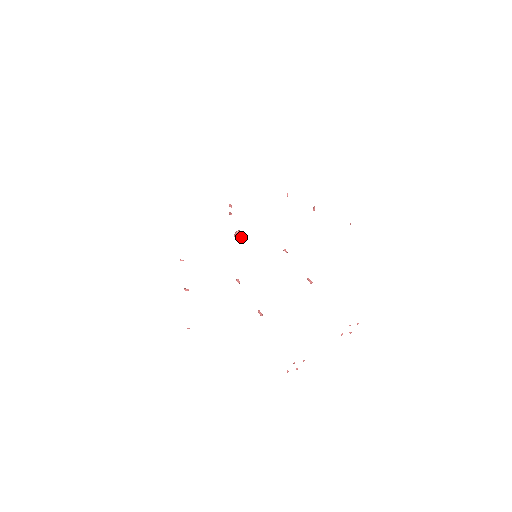
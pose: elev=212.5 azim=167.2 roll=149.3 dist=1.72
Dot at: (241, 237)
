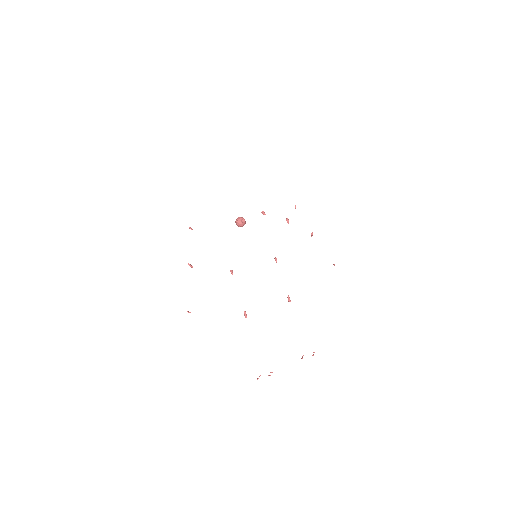
Dot at: (243, 225)
